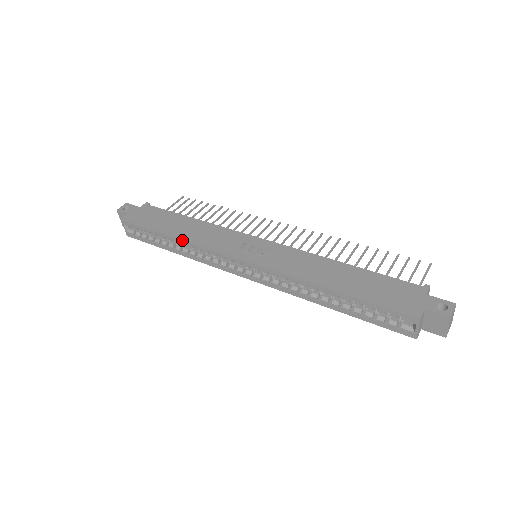
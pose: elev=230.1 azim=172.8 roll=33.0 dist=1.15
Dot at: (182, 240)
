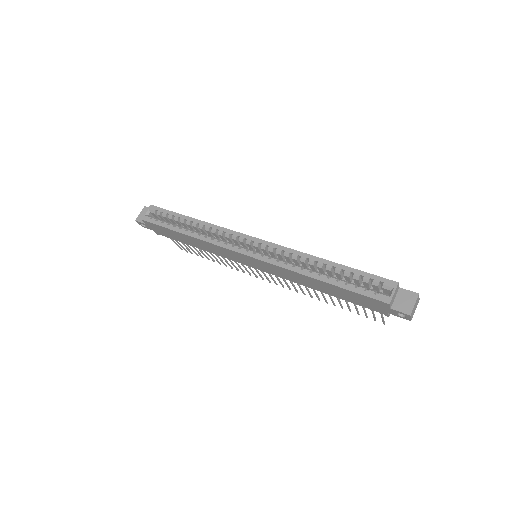
Dot at: (204, 222)
